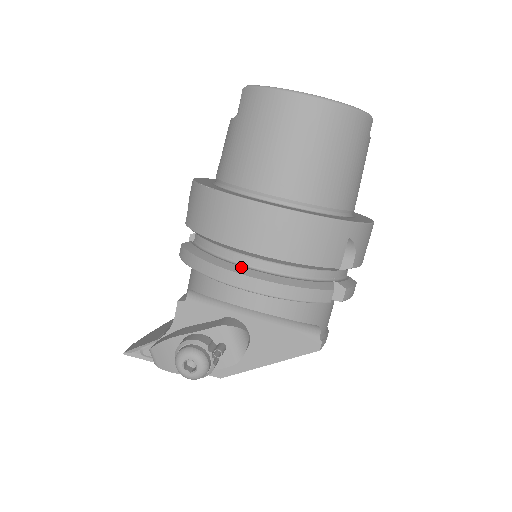
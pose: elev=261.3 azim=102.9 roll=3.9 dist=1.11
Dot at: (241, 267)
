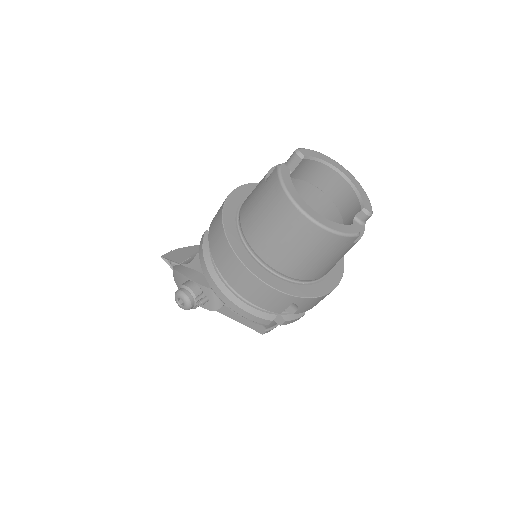
Dot at: (220, 280)
